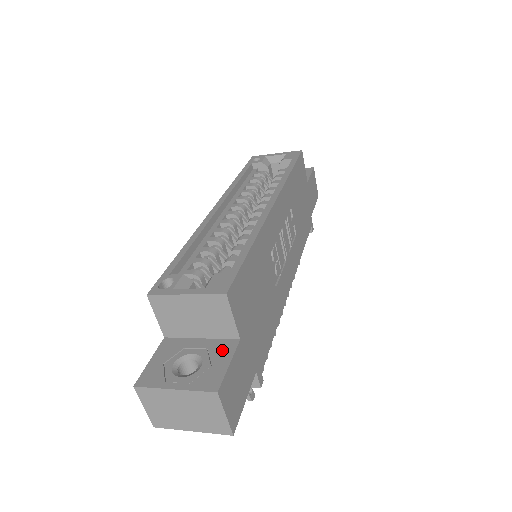
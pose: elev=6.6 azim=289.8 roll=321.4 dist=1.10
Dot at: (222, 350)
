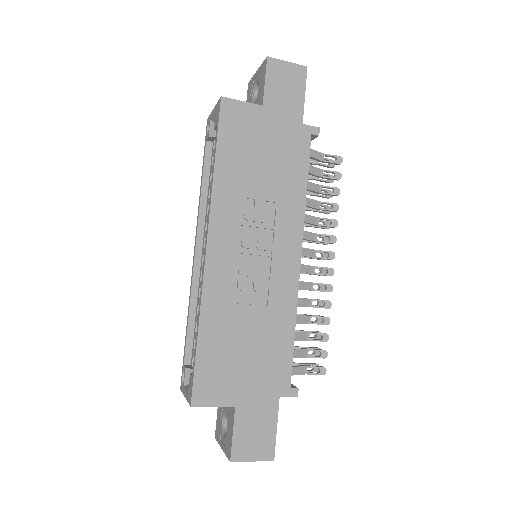
Dot at: (231, 417)
